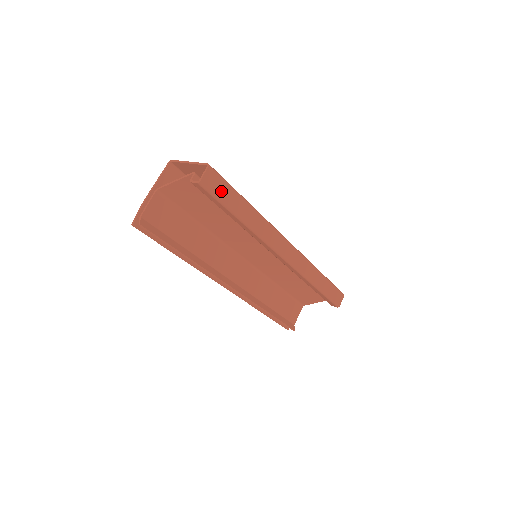
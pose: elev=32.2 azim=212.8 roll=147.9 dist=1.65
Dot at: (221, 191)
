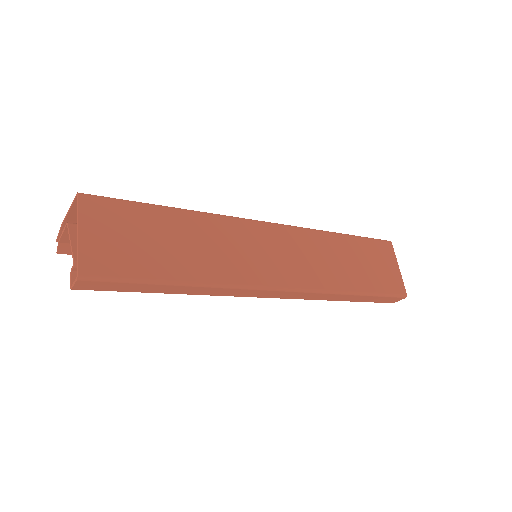
Dot at: (116, 287)
